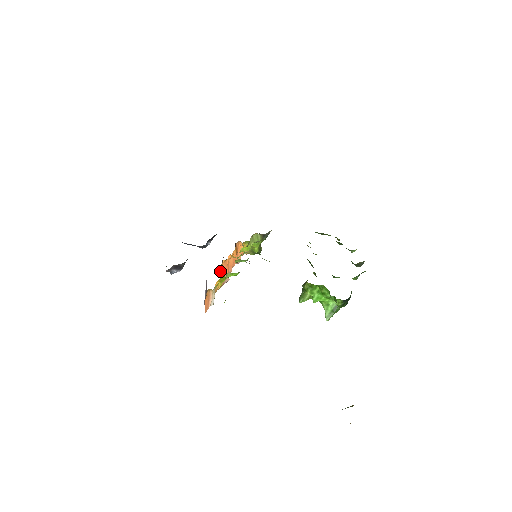
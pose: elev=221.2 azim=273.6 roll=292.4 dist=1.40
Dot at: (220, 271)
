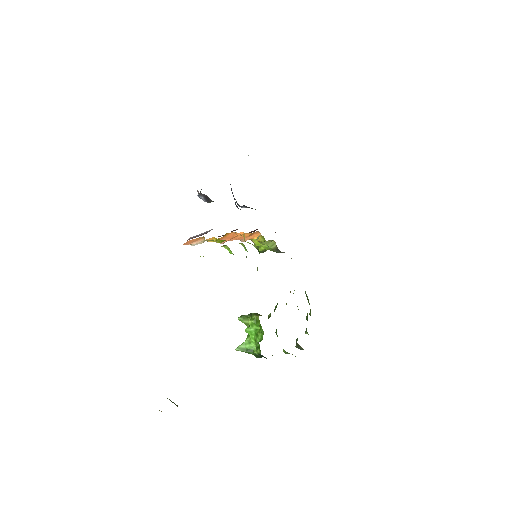
Dot at: (225, 234)
